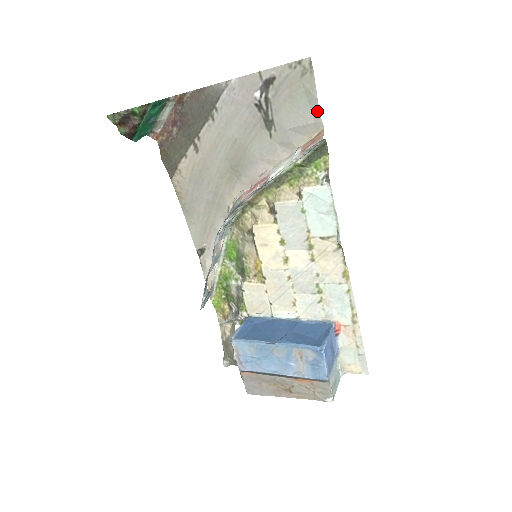
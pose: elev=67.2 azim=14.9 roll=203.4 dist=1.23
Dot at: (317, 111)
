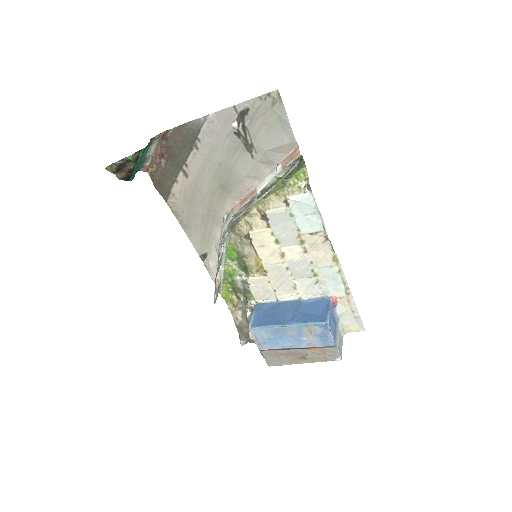
Dot at: (291, 133)
